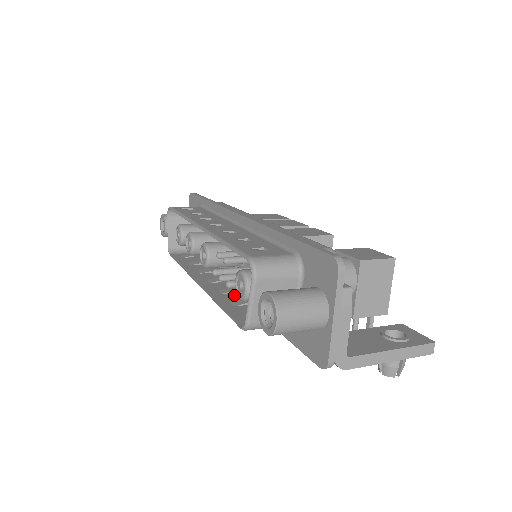
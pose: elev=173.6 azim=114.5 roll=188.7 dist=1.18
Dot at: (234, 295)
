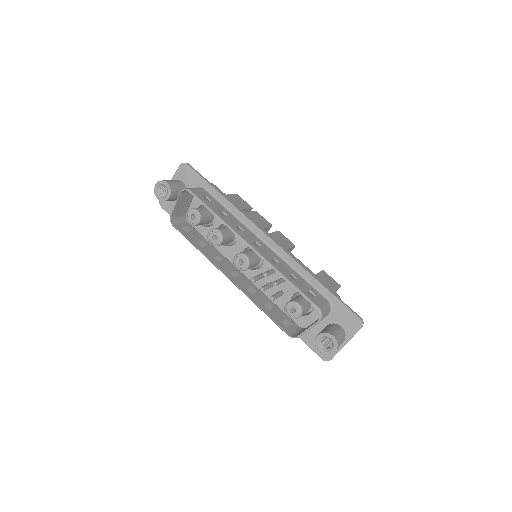
Dot at: (259, 296)
